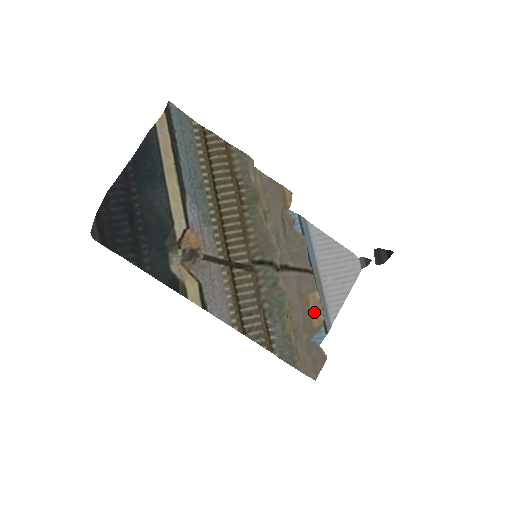
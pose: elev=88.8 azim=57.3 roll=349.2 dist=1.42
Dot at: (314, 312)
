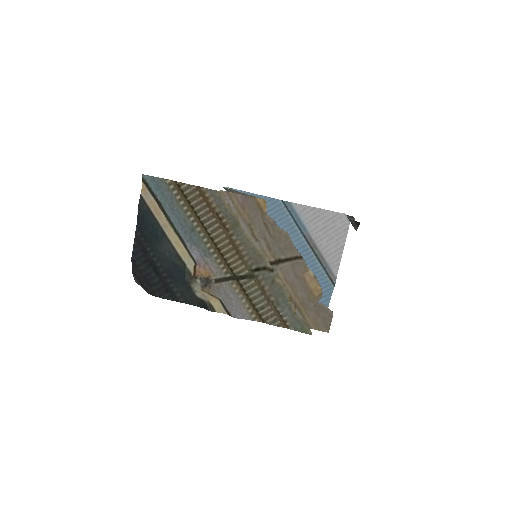
Dot at: (312, 286)
